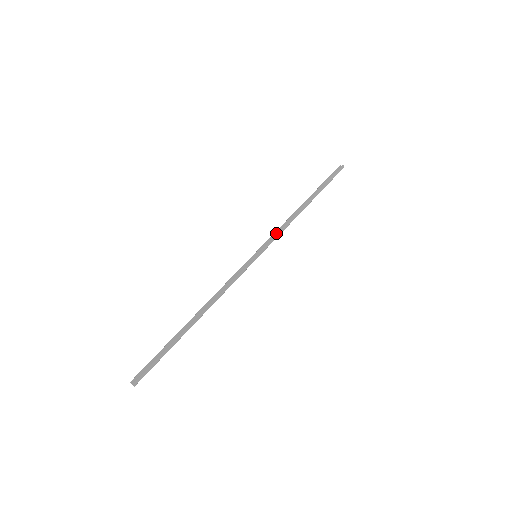
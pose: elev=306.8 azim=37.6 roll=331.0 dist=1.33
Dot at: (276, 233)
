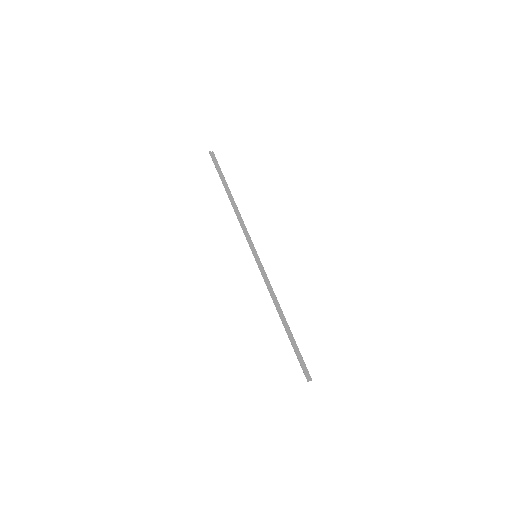
Dot at: (243, 231)
